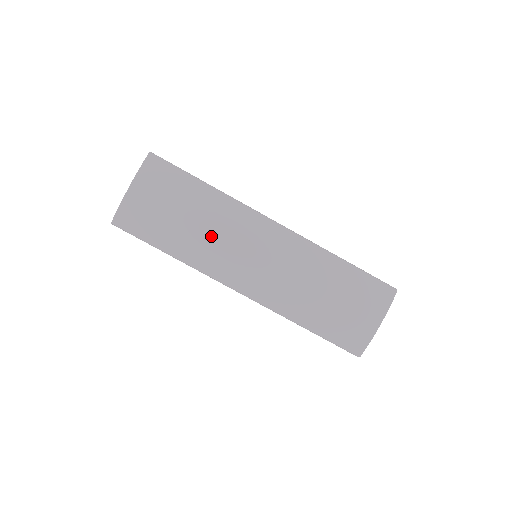
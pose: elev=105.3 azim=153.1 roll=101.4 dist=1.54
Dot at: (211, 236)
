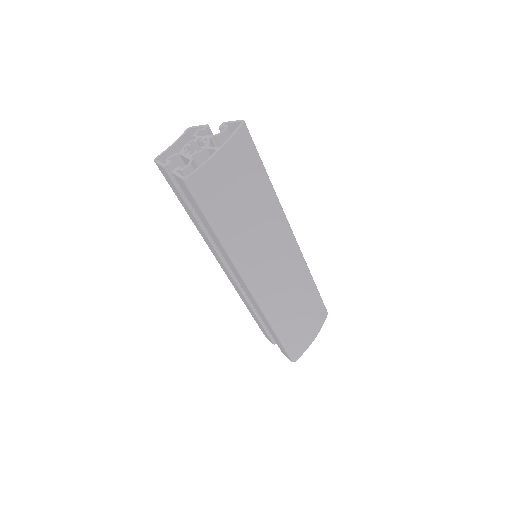
Dot at: (258, 231)
